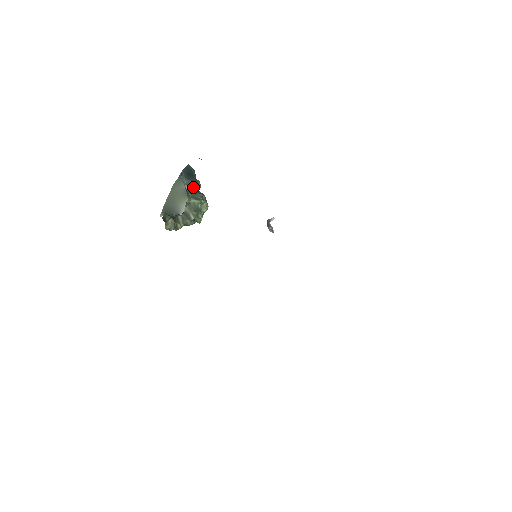
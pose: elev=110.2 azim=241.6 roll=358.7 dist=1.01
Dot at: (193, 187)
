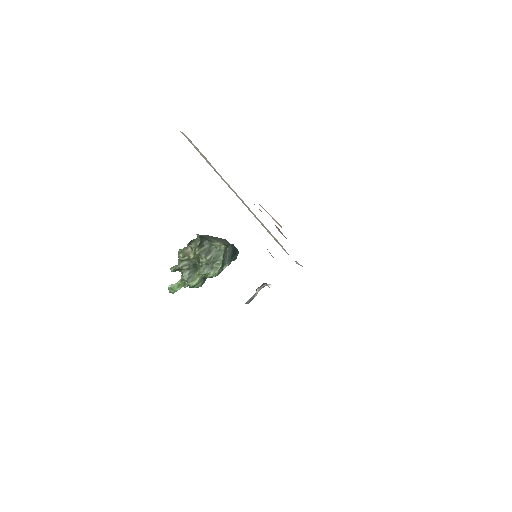
Dot at: (227, 257)
